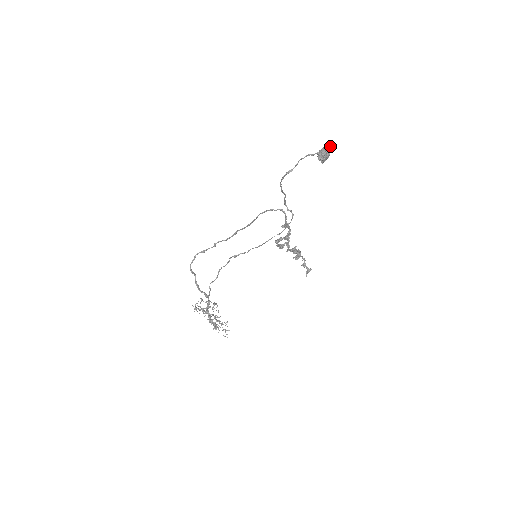
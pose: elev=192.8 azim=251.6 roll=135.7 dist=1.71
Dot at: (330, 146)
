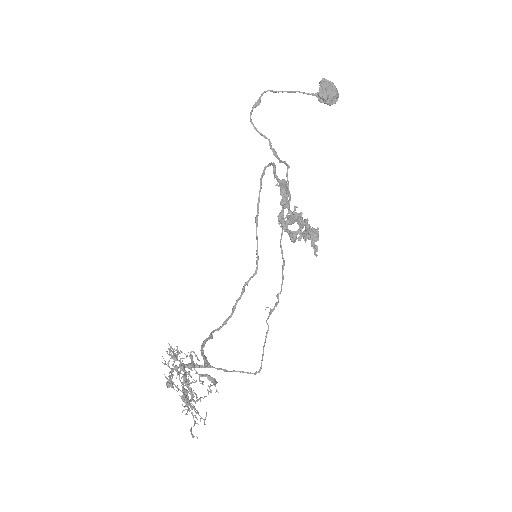
Dot at: (332, 83)
